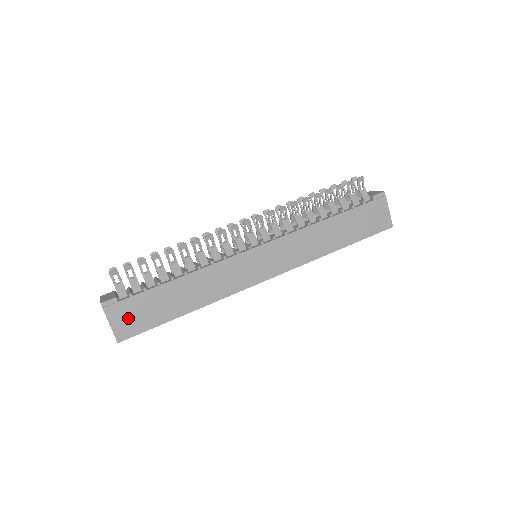
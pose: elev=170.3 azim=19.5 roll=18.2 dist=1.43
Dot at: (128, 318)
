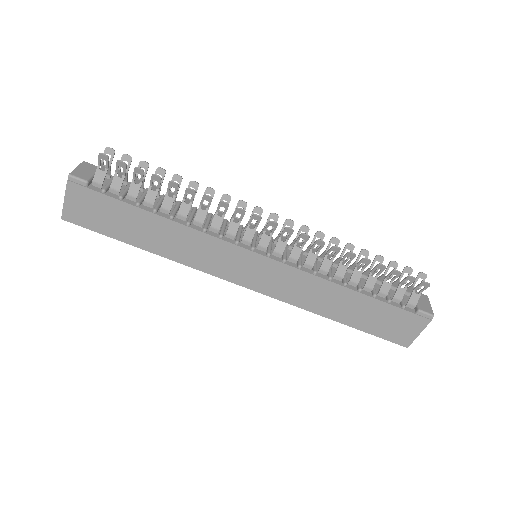
Dot at: (86, 208)
